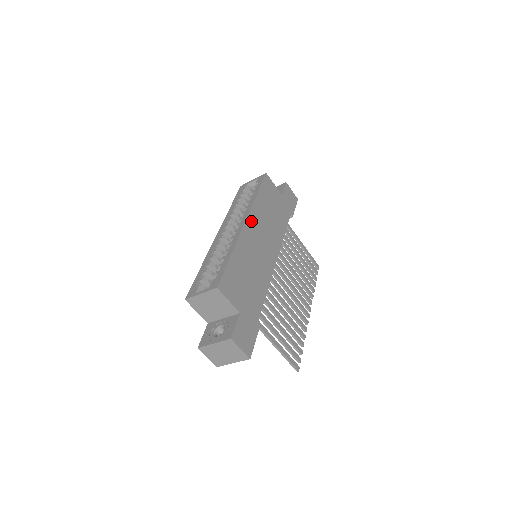
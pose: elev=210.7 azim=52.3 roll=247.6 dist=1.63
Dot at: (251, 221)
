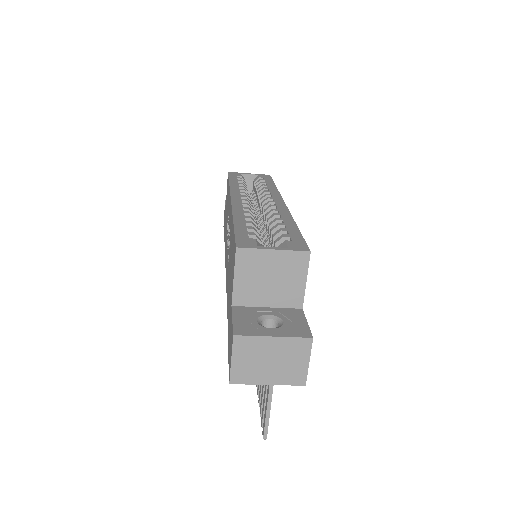
Dot at: occluded
